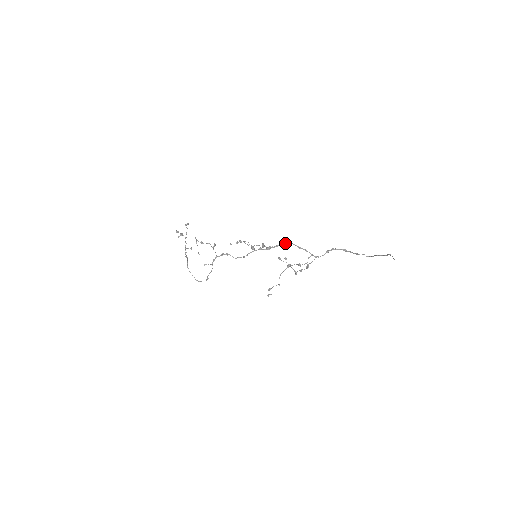
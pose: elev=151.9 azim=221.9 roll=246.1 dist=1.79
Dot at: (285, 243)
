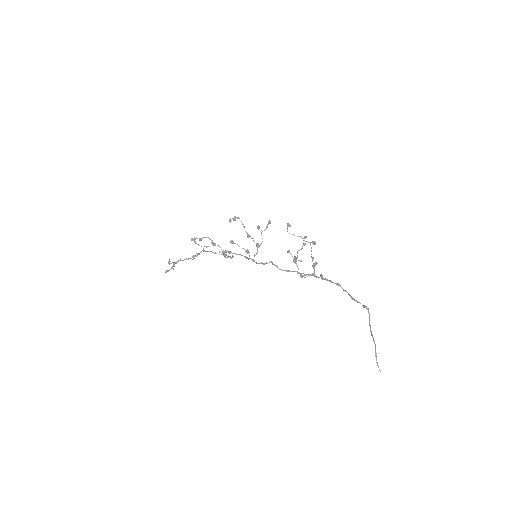
Dot at: occluded
